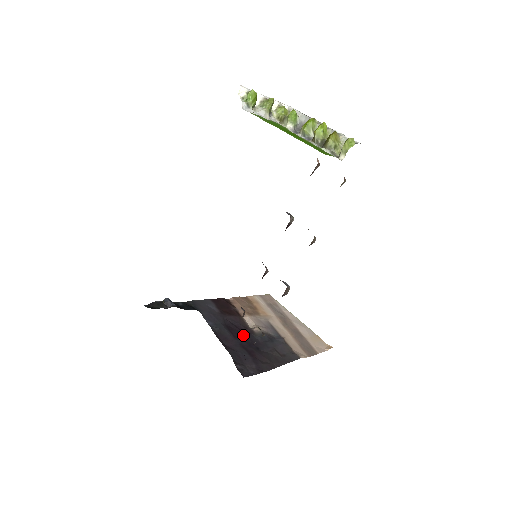
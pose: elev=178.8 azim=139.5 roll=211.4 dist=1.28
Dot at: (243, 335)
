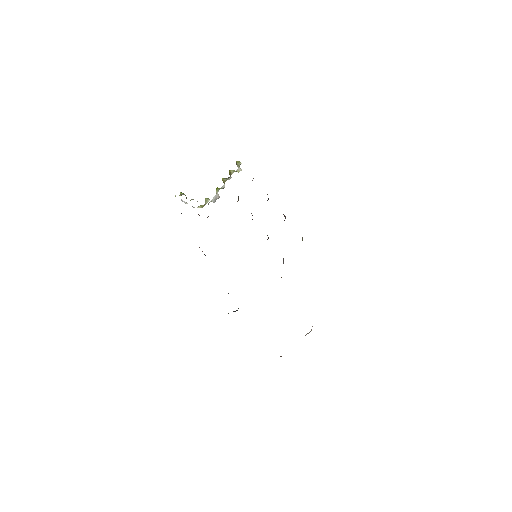
Dot at: occluded
